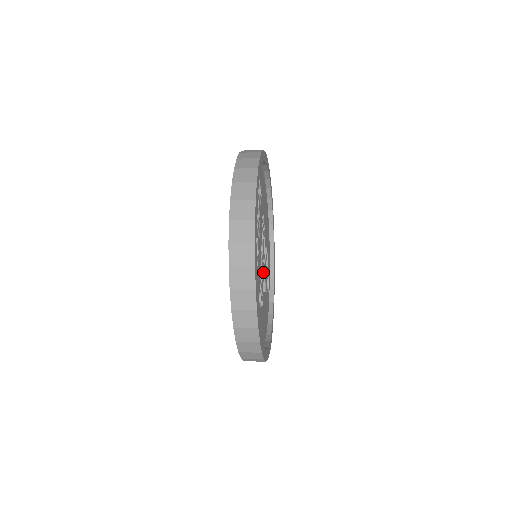
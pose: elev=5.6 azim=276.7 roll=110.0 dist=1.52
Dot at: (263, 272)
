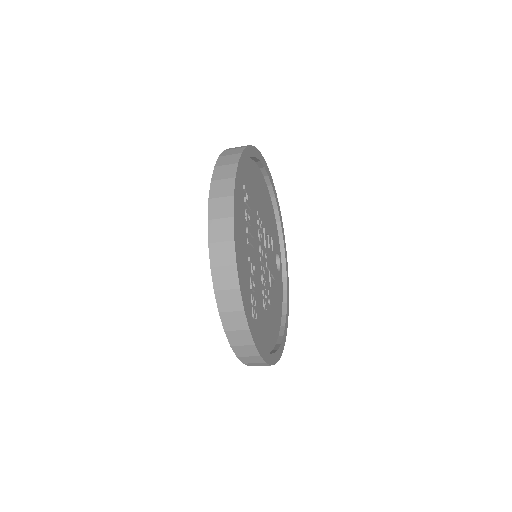
Dot at: (267, 268)
